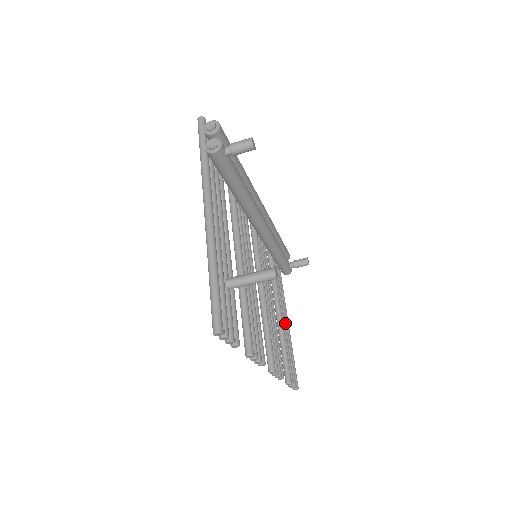
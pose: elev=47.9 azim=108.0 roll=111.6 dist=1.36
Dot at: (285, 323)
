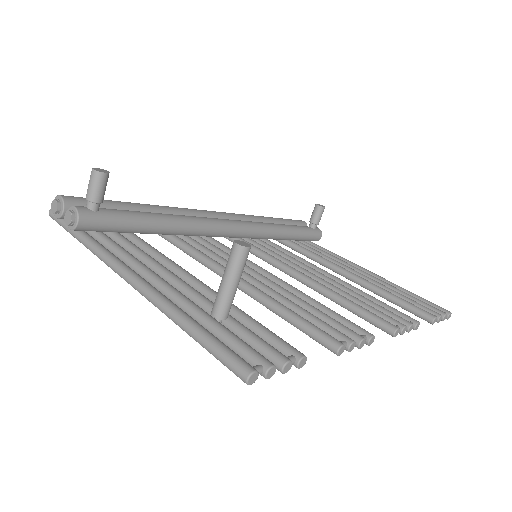
Dot at: (366, 275)
